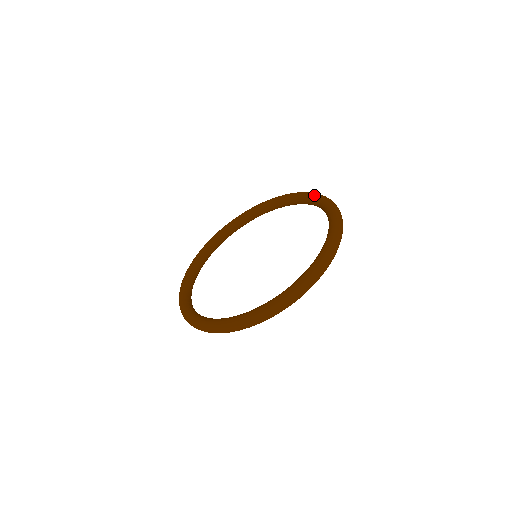
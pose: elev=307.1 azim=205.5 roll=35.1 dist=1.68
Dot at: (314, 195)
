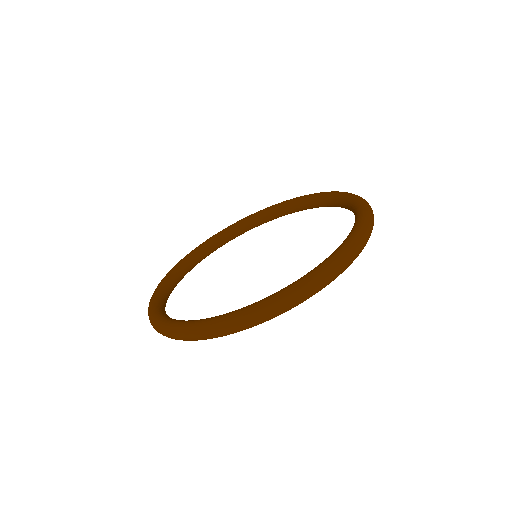
Dot at: (318, 193)
